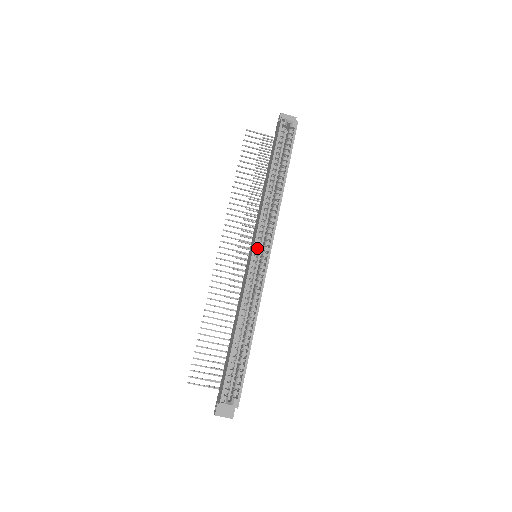
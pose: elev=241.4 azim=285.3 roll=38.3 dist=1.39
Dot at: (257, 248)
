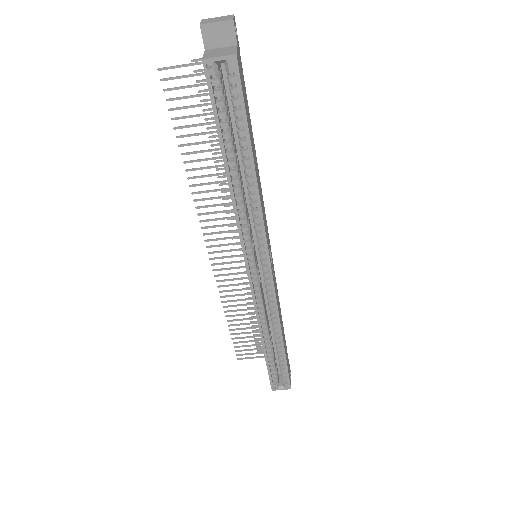
Dot at: (251, 265)
